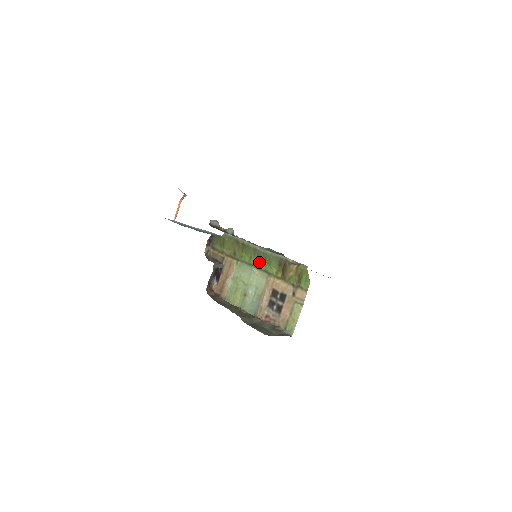
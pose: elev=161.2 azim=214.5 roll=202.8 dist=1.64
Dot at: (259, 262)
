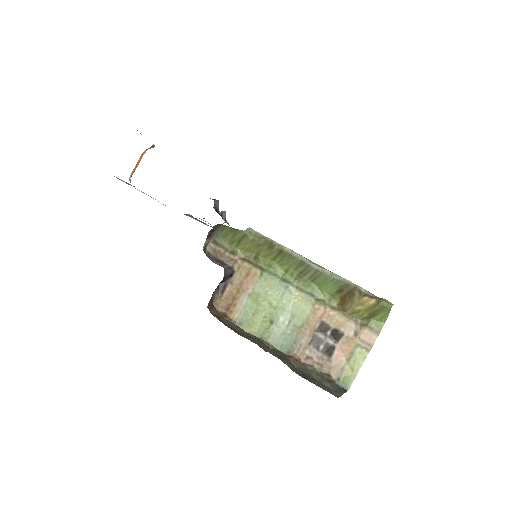
Dot at: (301, 280)
